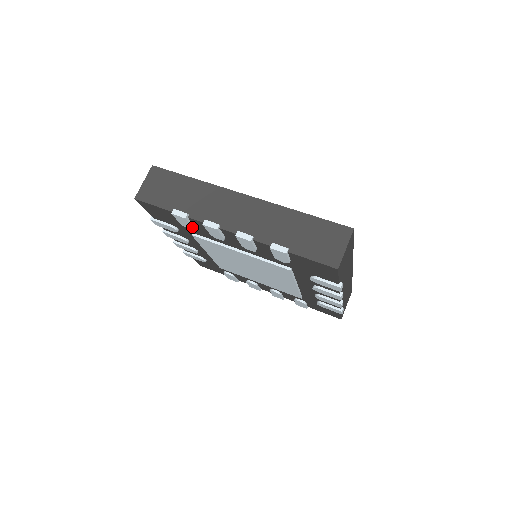
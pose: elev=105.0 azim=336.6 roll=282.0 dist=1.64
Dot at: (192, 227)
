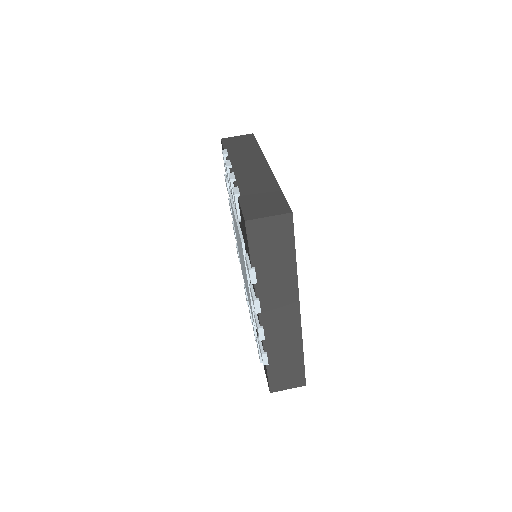
Dot at: (226, 173)
